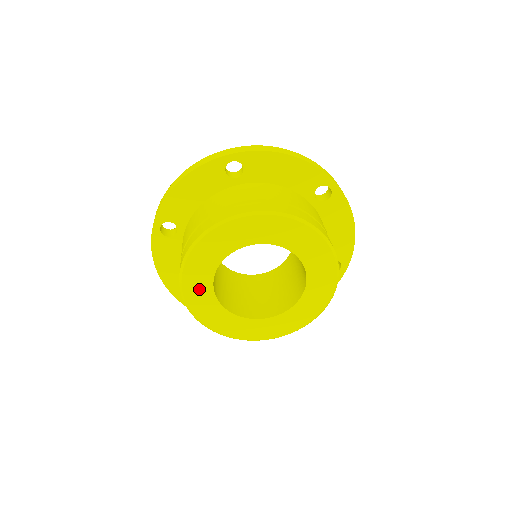
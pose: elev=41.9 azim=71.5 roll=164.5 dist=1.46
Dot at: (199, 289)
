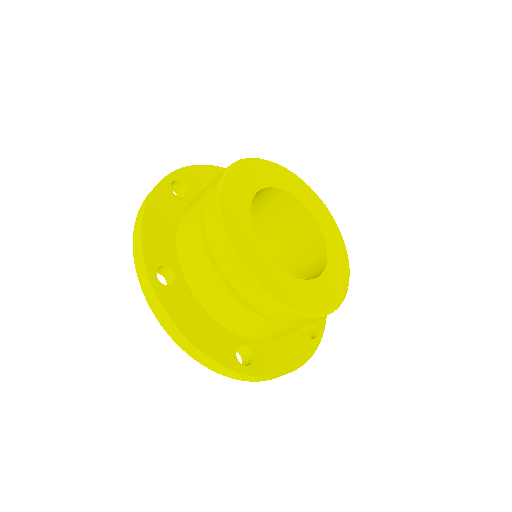
Dot at: (238, 195)
